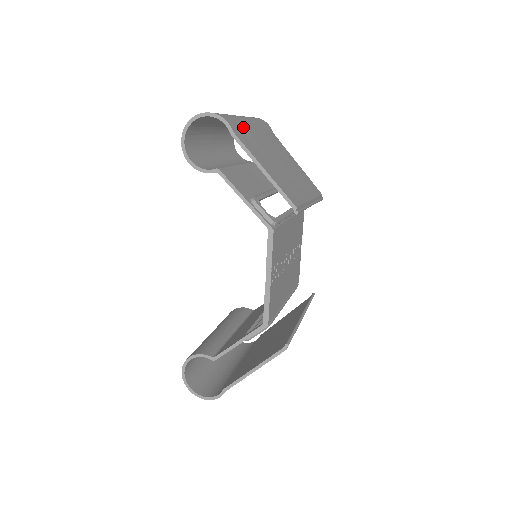
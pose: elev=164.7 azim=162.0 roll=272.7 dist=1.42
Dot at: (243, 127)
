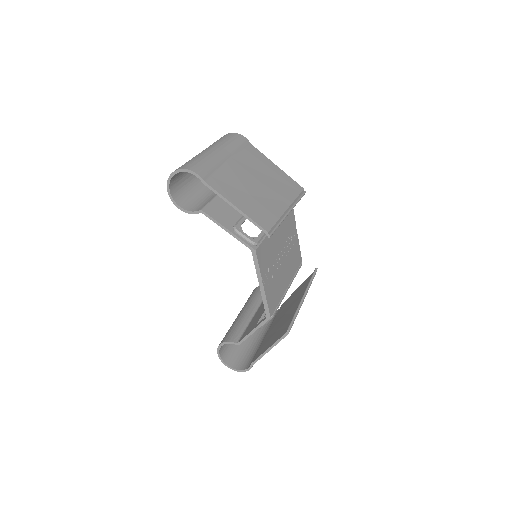
Dot at: (215, 167)
